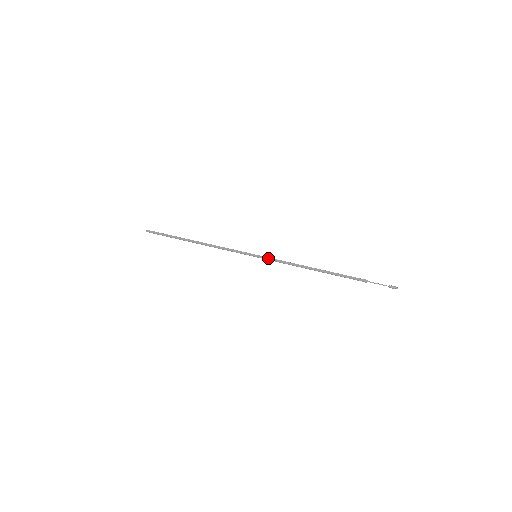
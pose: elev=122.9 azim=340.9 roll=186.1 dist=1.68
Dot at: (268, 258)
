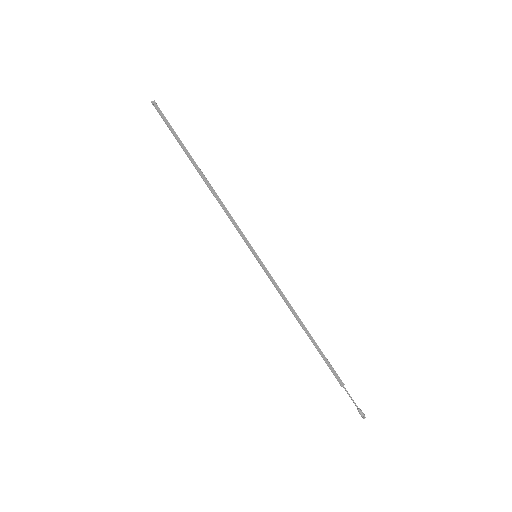
Dot at: (267, 271)
